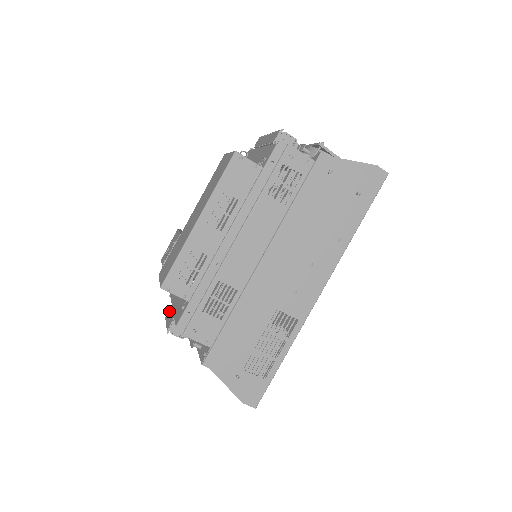
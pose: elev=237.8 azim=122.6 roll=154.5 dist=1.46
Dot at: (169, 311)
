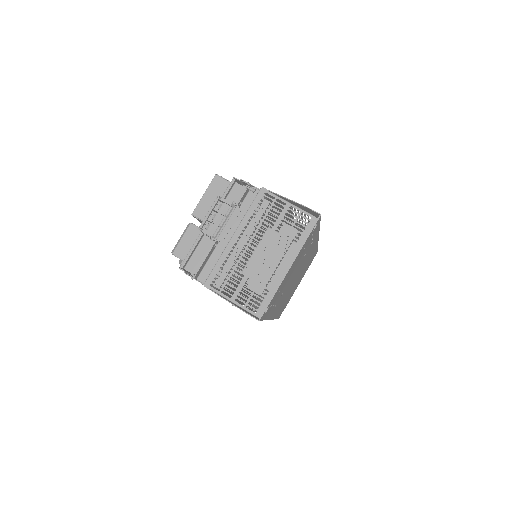
Dot at: (202, 227)
